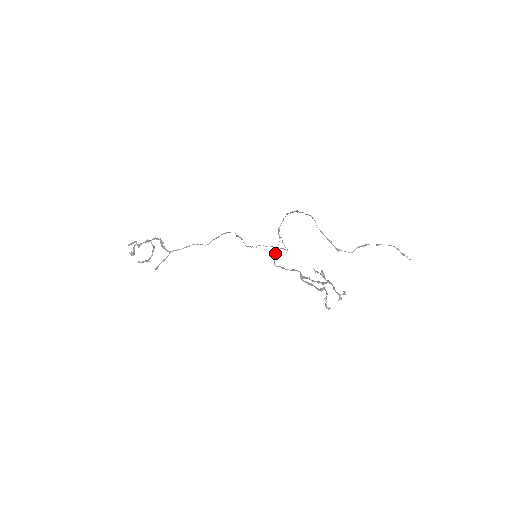
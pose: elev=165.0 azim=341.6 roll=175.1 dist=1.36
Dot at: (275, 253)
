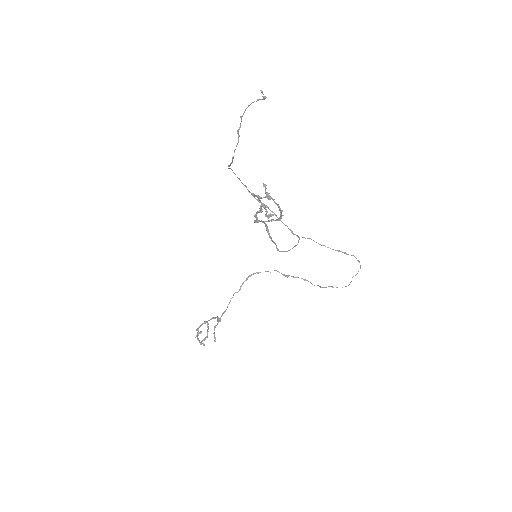
Dot at: occluded
